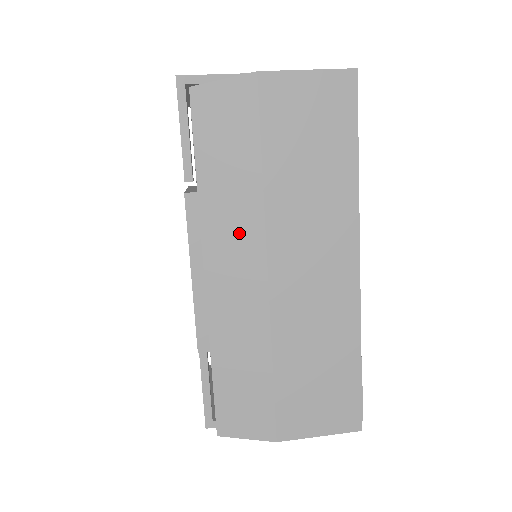
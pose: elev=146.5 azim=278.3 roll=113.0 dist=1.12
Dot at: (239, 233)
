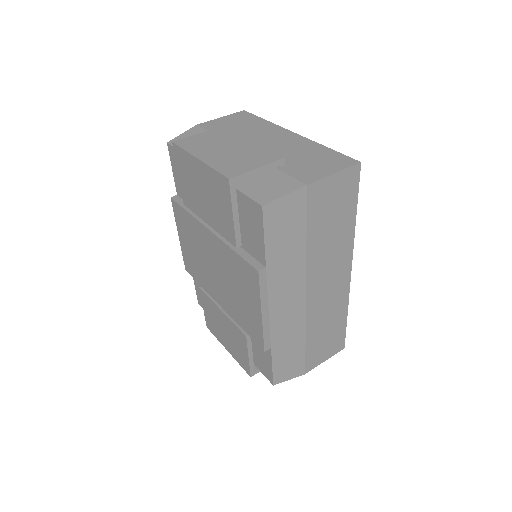
Dot at: (291, 282)
